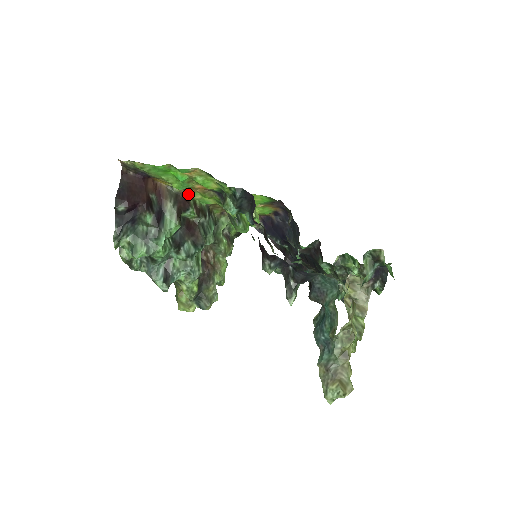
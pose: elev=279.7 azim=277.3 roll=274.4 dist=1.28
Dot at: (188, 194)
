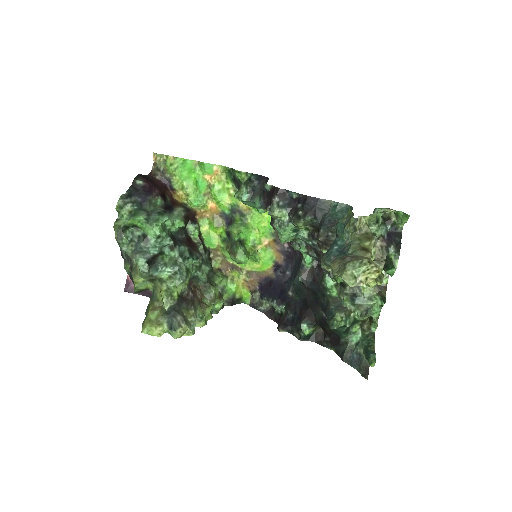
Dot at: (197, 221)
